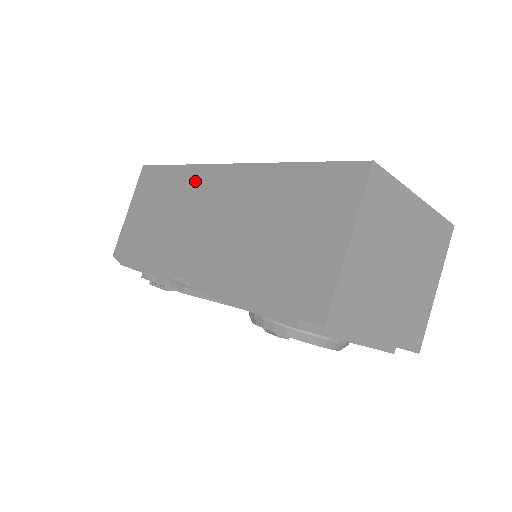
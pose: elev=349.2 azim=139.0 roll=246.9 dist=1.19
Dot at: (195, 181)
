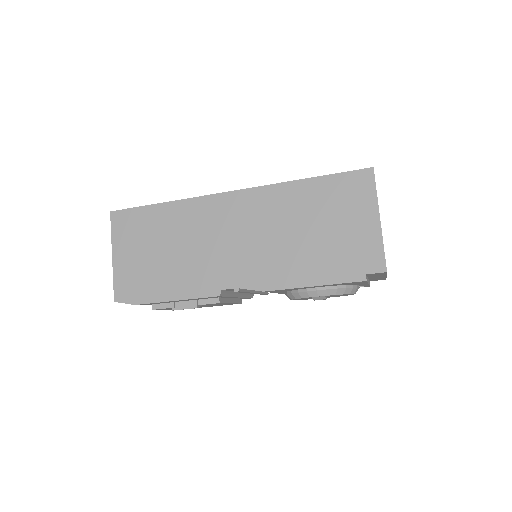
Dot at: (201, 211)
